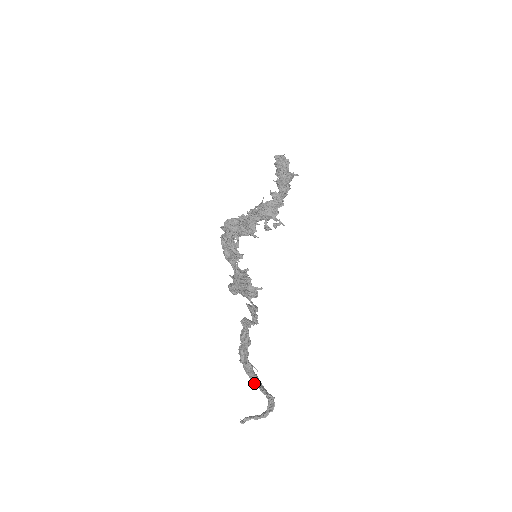
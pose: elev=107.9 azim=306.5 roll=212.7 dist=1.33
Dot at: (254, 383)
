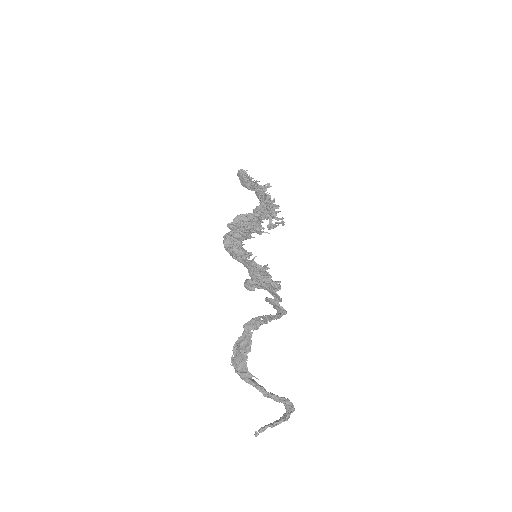
Dot at: (262, 390)
